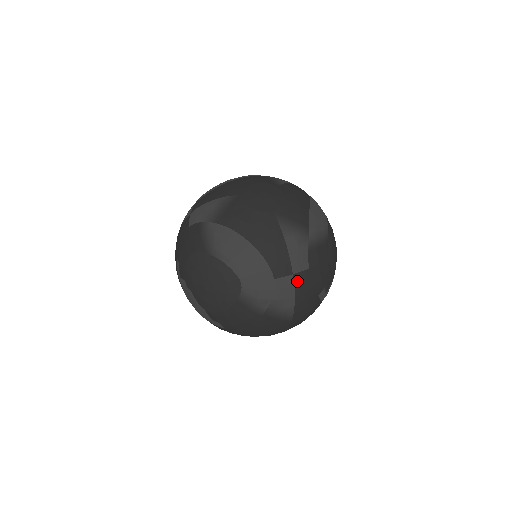
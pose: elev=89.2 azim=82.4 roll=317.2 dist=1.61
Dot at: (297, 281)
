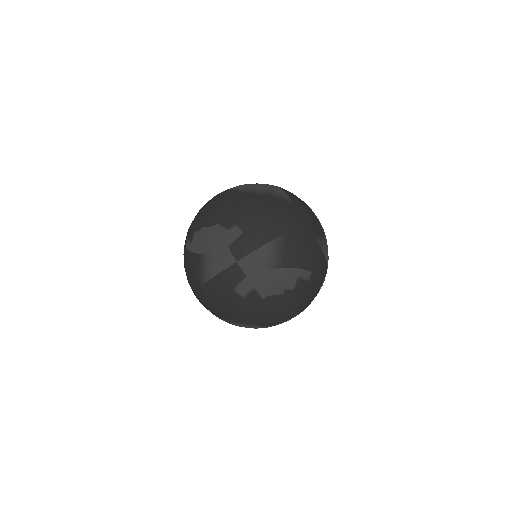
Dot at: occluded
